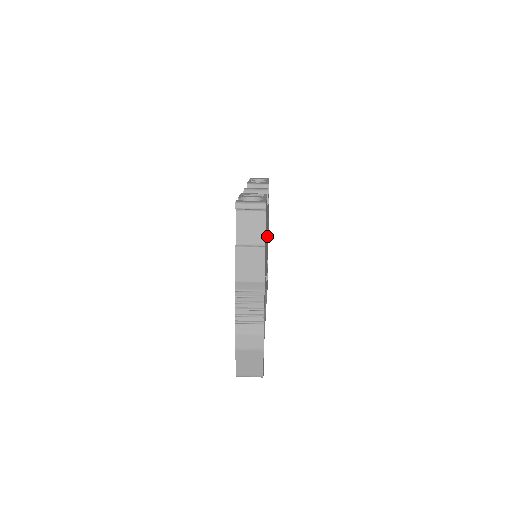
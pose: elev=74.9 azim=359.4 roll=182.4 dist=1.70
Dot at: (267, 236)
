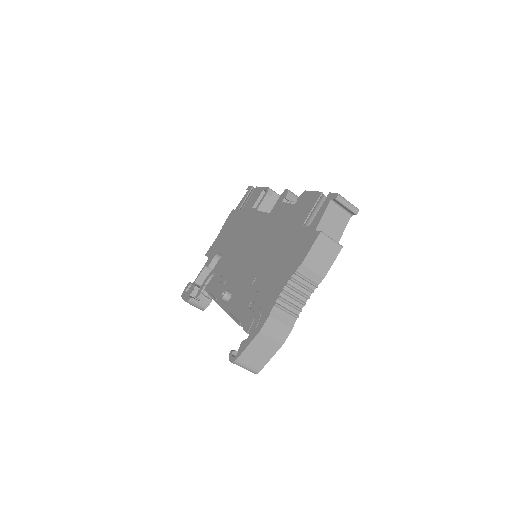
Dot at: occluded
